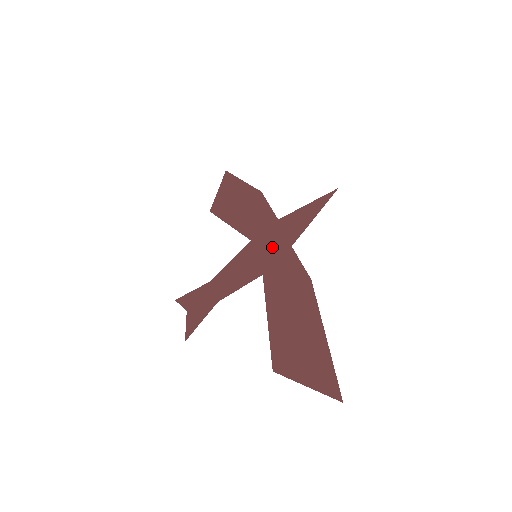
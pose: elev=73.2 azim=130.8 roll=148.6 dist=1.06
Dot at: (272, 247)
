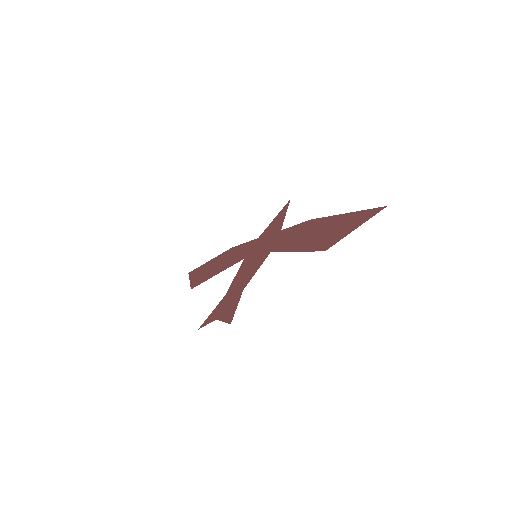
Dot at: (266, 243)
